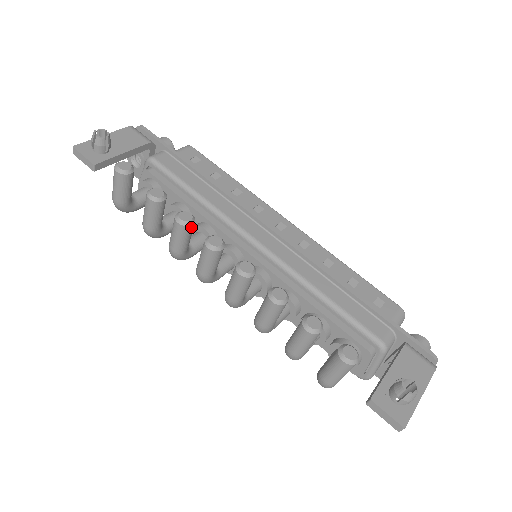
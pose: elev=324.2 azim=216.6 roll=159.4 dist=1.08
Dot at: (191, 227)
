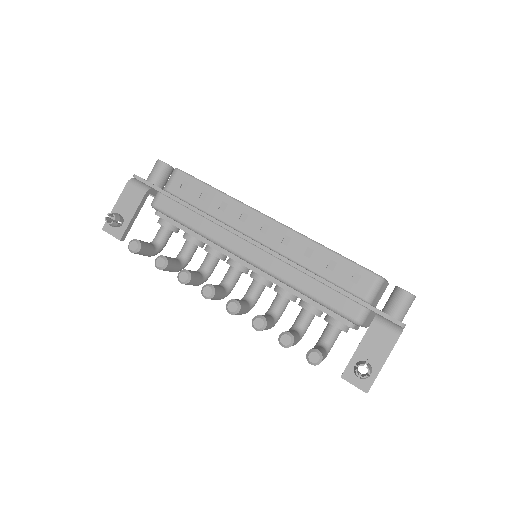
Dot at: (191, 281)
